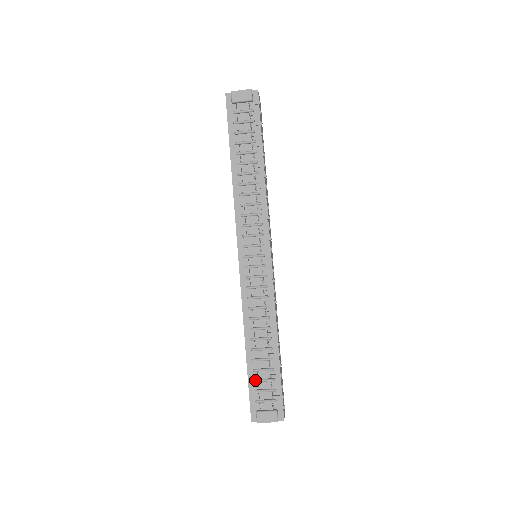
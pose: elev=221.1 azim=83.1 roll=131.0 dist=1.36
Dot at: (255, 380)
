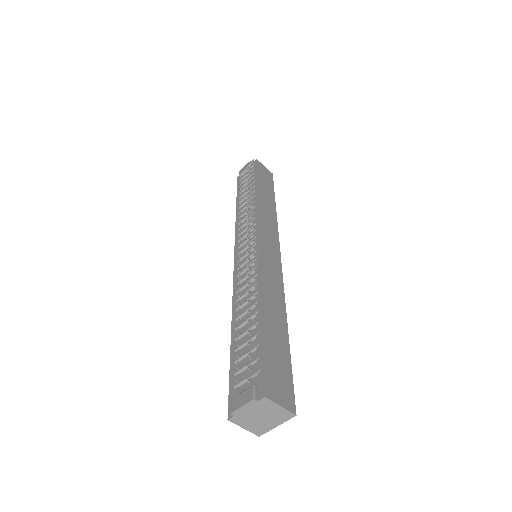
Dot at: (235, 360)
